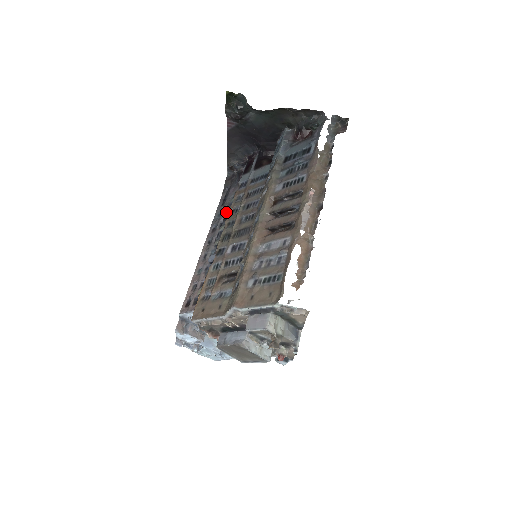
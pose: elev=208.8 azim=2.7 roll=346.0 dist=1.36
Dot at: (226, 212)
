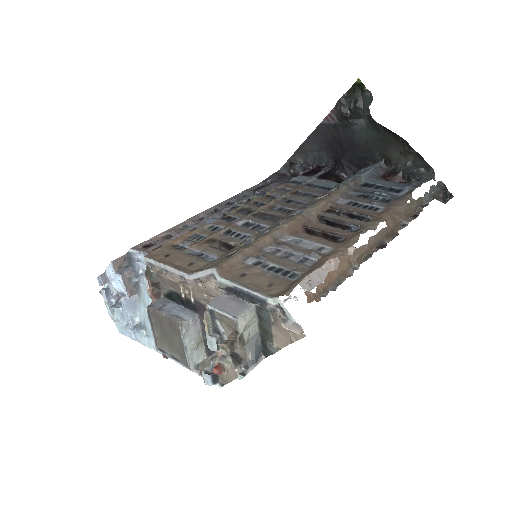
Dot at: (257, 195)
